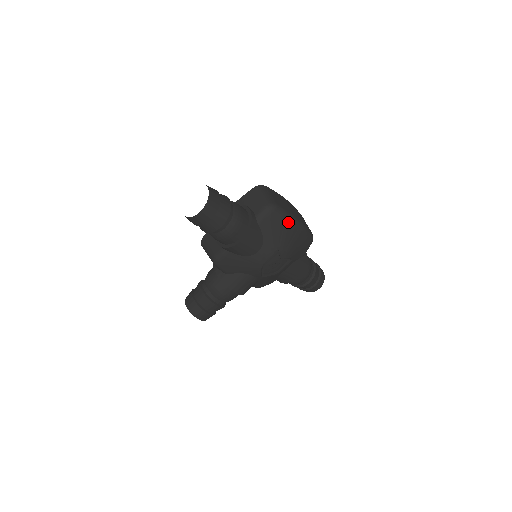
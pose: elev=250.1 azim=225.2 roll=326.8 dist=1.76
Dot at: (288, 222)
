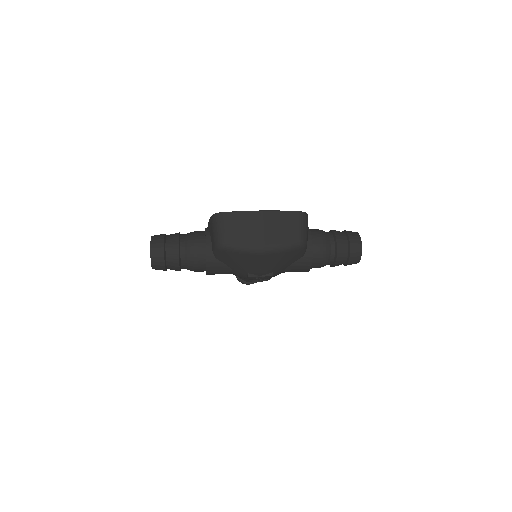
Dot at: (245, 254)
